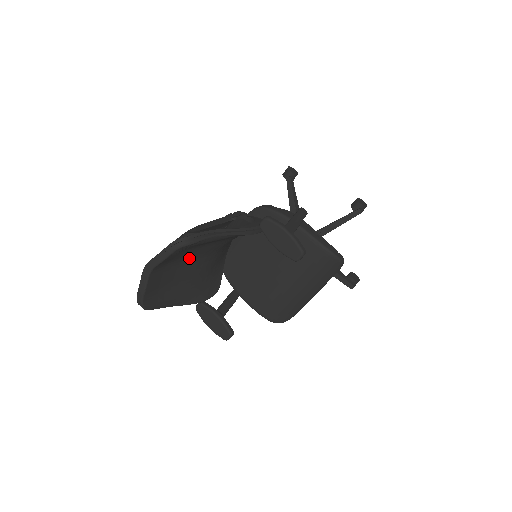
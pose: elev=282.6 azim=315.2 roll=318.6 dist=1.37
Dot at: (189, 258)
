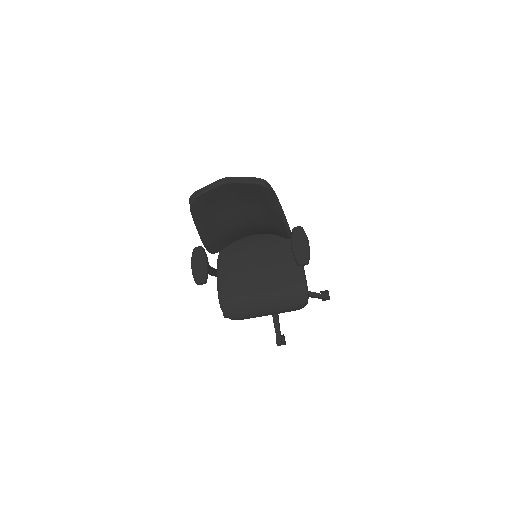
Dot at: (239, 206)
